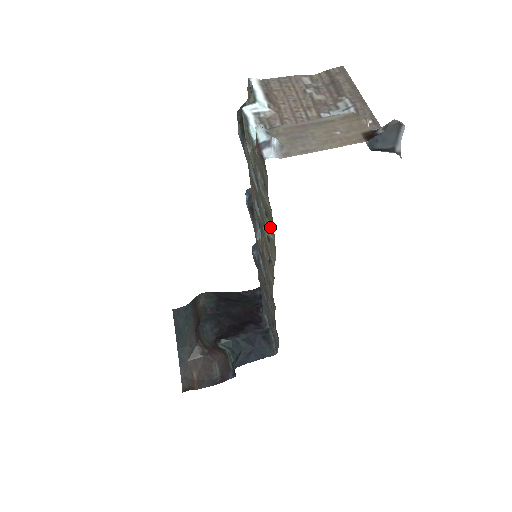
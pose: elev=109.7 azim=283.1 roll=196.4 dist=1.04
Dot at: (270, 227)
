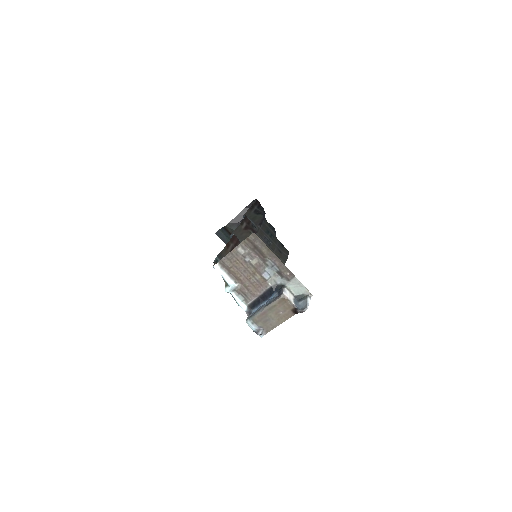
Dot at: occluded
